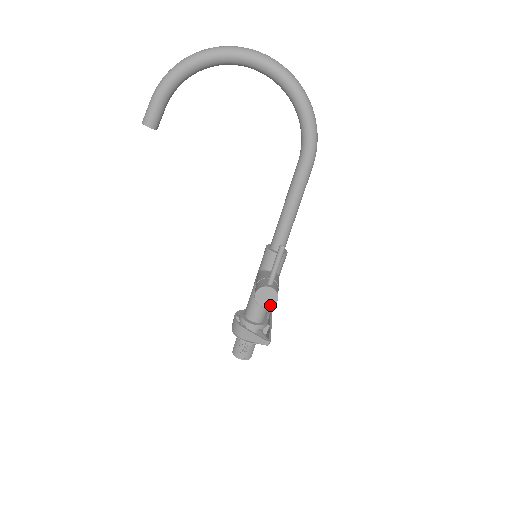
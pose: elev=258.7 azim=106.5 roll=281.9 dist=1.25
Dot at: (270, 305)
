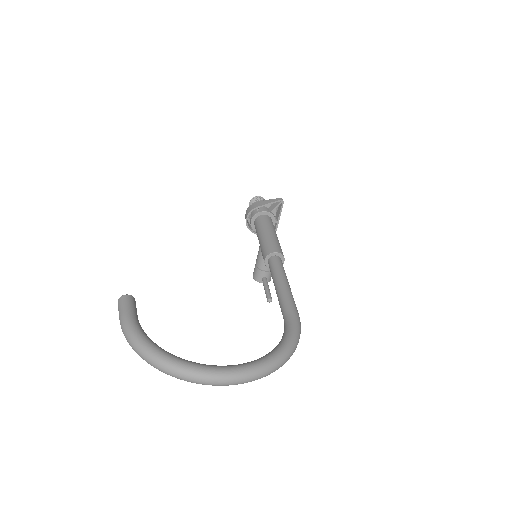
Dot at: occluded
